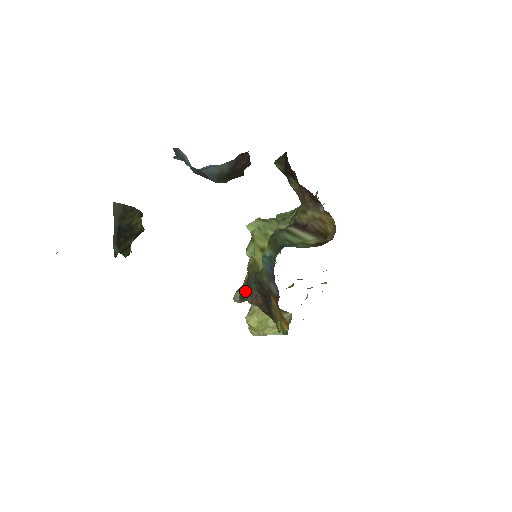
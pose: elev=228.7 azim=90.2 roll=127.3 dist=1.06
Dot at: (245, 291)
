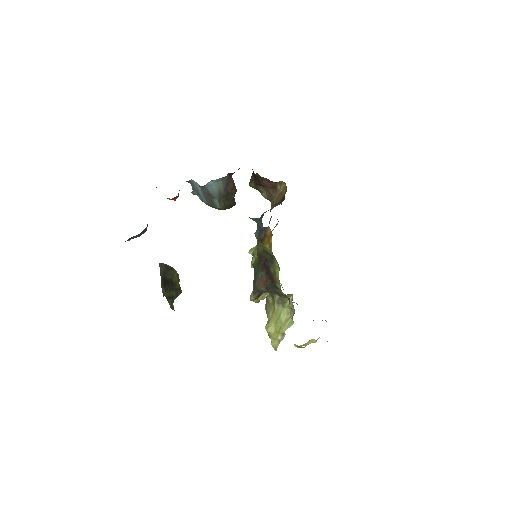
Dot at: (255, 283)
